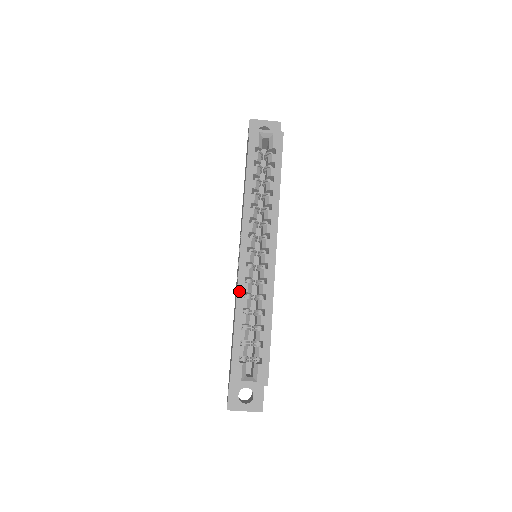
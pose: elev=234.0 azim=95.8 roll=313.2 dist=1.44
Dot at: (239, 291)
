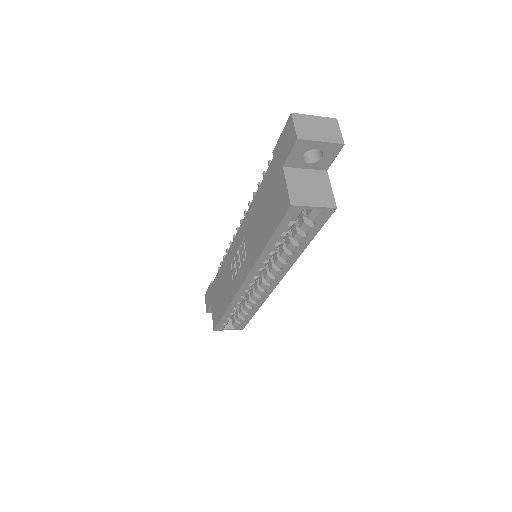
Dot at: (233, 302)
